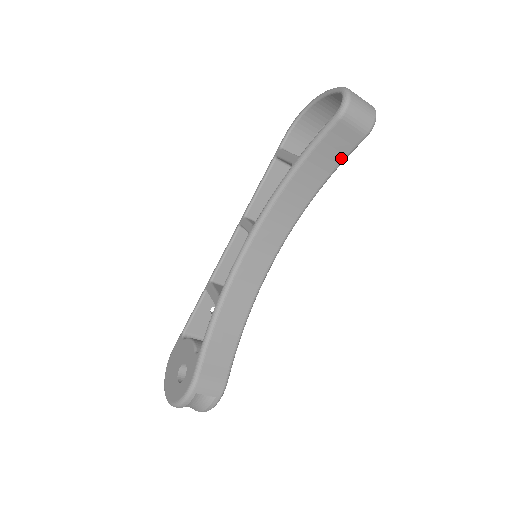
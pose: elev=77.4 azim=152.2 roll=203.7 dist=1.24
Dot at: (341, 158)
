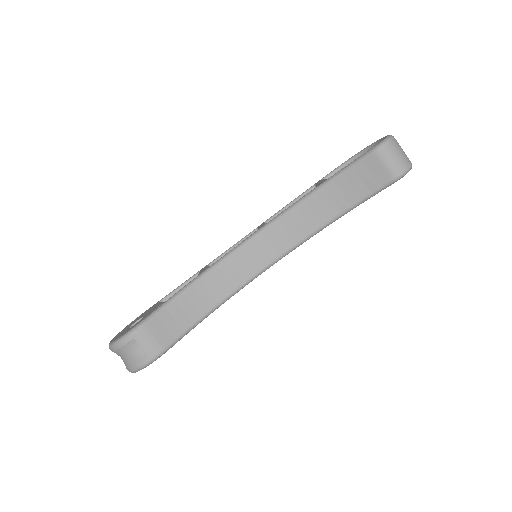
Dot at: (365, 194)
